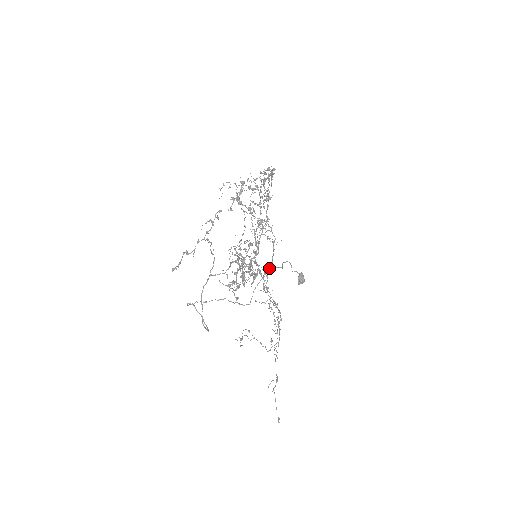
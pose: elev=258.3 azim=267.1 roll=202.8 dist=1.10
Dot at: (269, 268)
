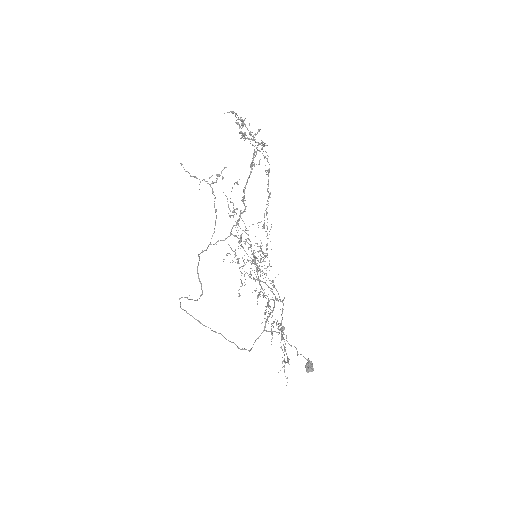
Dot at: (270, 312)
